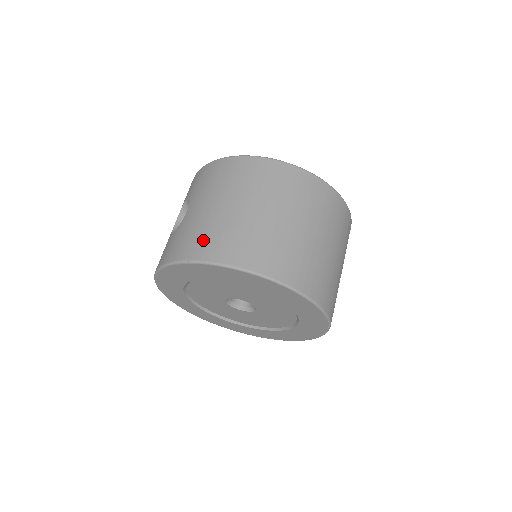
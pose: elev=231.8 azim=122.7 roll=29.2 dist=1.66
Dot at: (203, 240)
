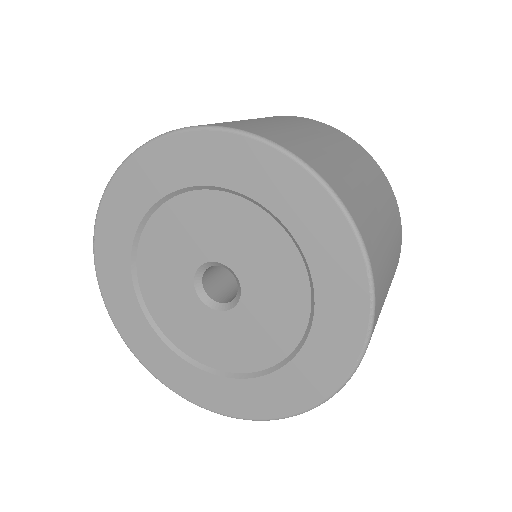
Dot at: occluded
